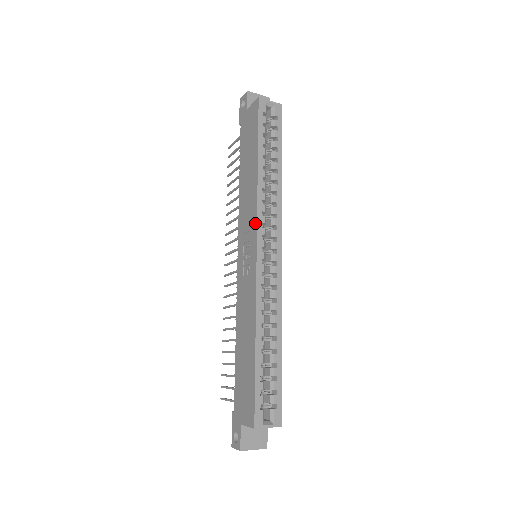
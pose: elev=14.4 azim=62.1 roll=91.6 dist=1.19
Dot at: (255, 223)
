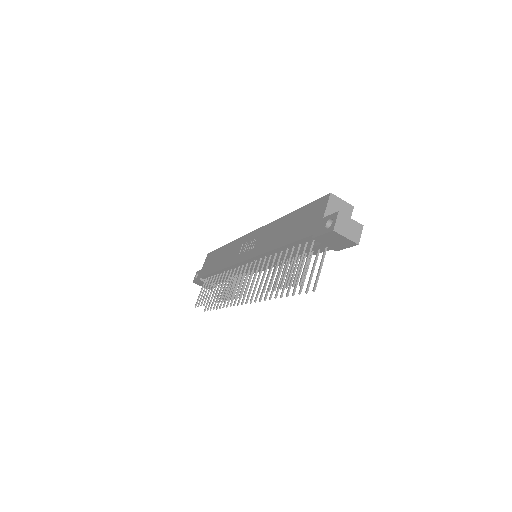
Dot at: (243, 238)
